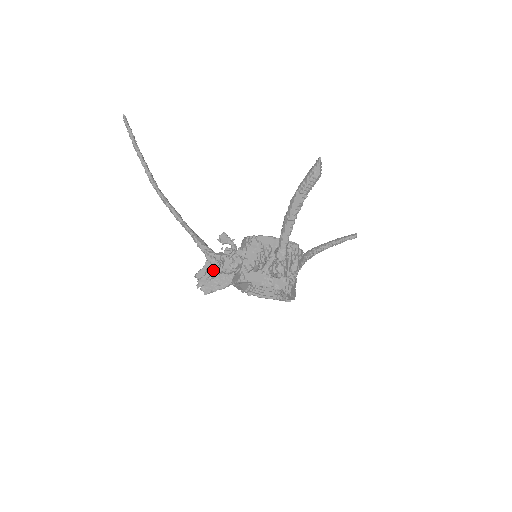
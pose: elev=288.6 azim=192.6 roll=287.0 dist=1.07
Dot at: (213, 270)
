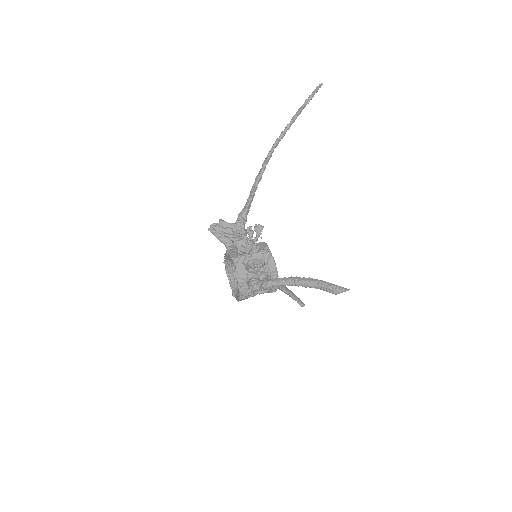
Dot at: (231, 233)
